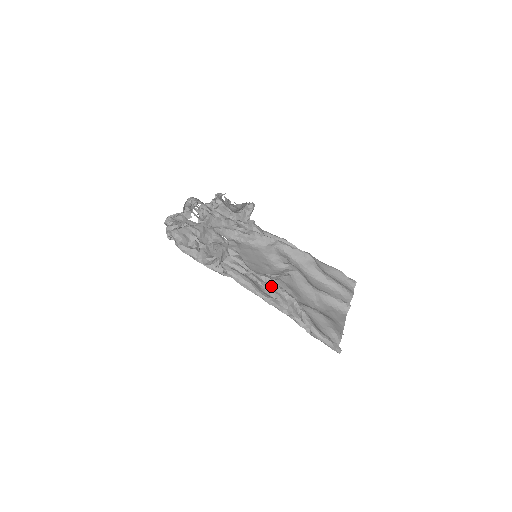
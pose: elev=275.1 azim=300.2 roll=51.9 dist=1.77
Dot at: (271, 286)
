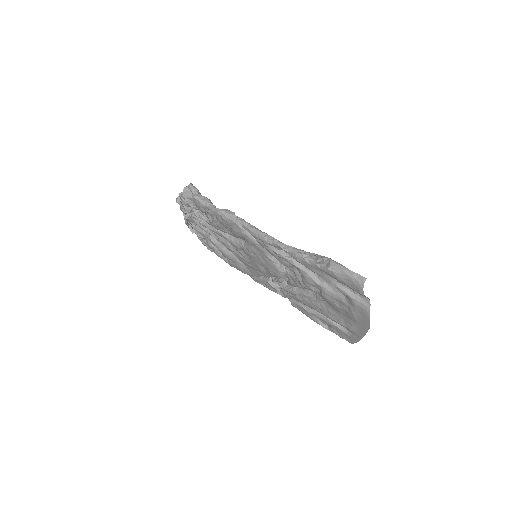
Dot at: occluded
